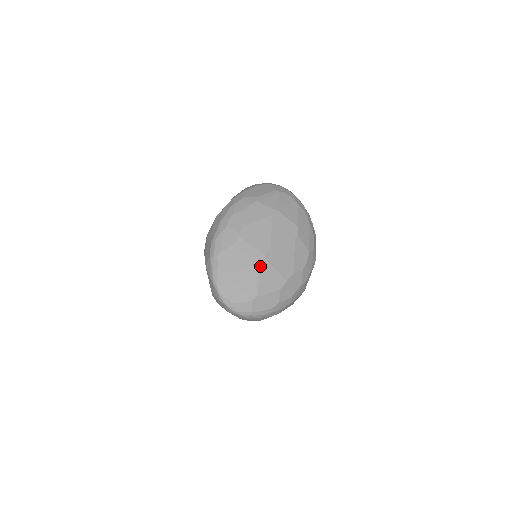
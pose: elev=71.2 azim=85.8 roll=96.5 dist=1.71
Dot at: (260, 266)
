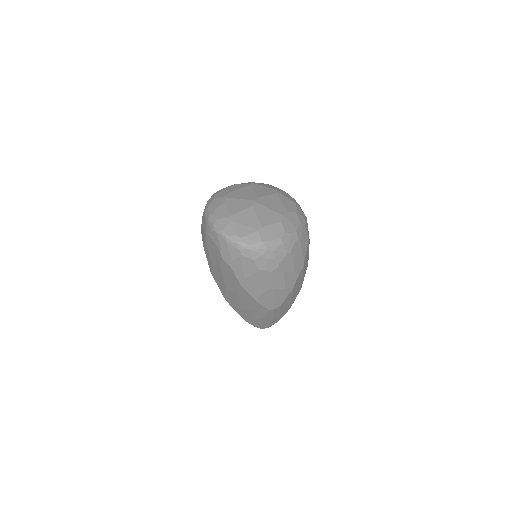
Dot at: (254, 207)
